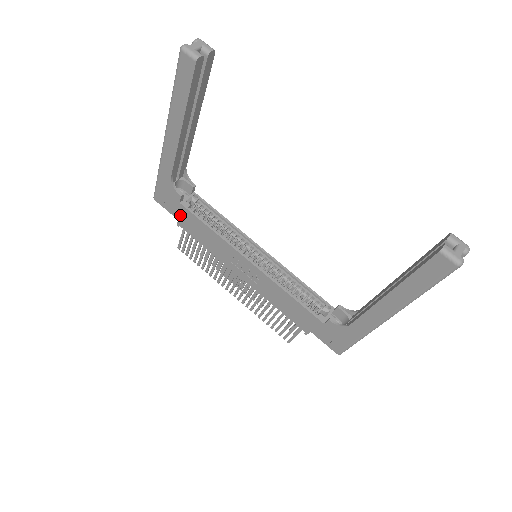
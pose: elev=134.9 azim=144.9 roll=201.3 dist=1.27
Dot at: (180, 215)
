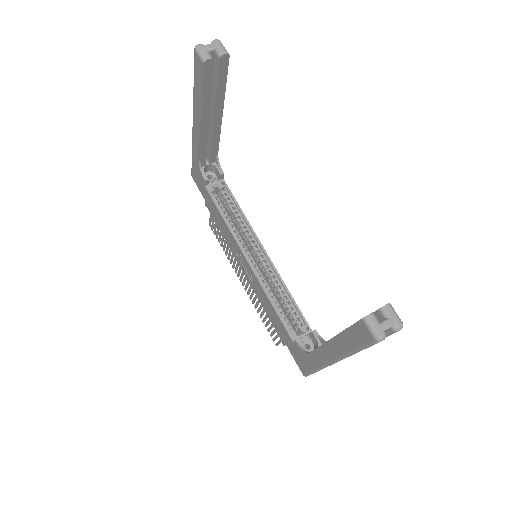
Dot at: (206, 197)
